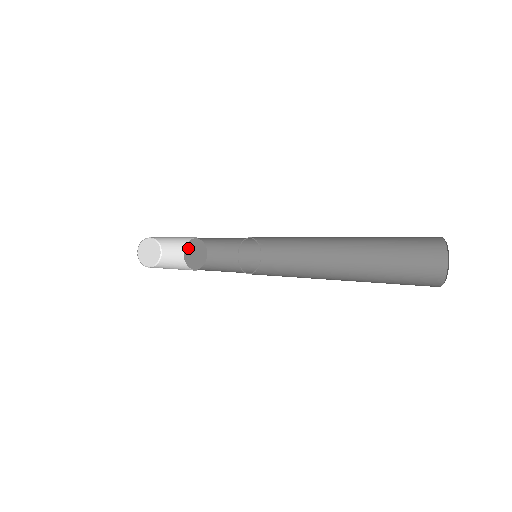
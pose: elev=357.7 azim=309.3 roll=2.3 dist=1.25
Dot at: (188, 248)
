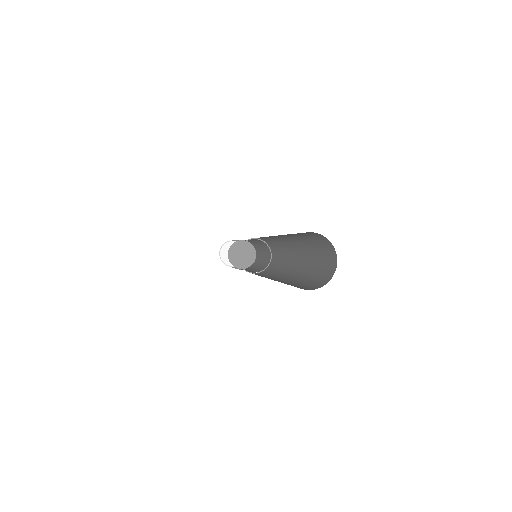
Dot at: (232, 257)
